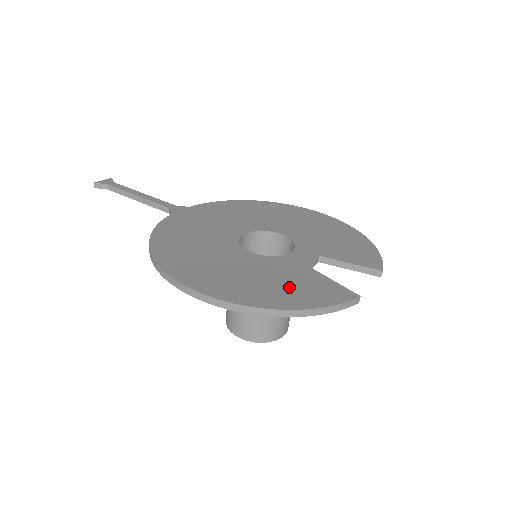
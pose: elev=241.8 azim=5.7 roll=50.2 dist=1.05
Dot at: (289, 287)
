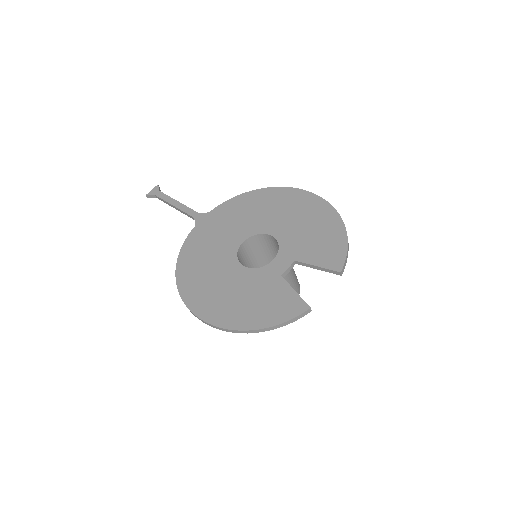
Dot at: (260, 305)
